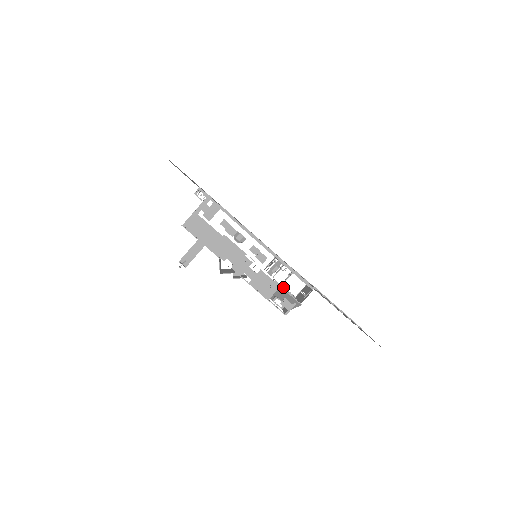
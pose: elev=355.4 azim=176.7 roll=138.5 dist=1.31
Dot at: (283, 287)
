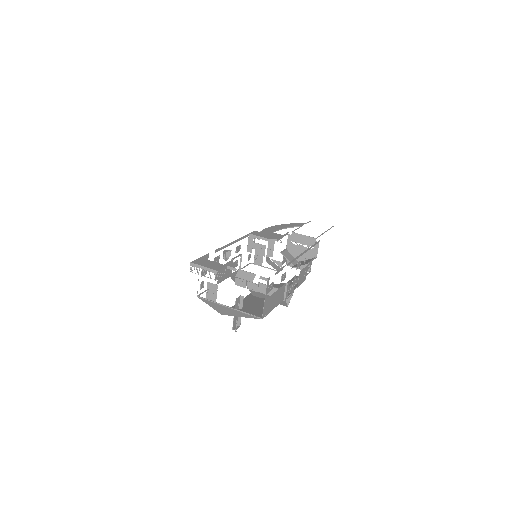
Dot at: (281, 253)
